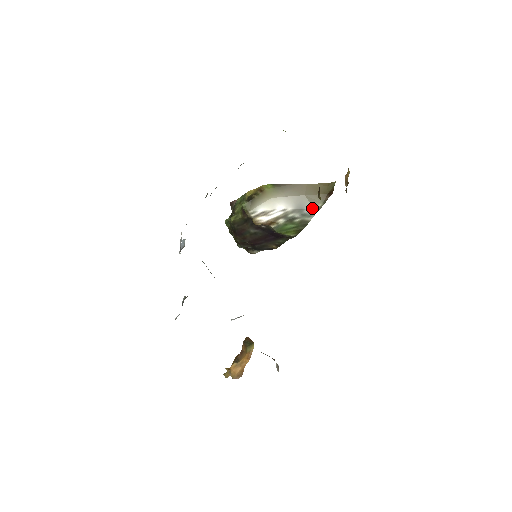
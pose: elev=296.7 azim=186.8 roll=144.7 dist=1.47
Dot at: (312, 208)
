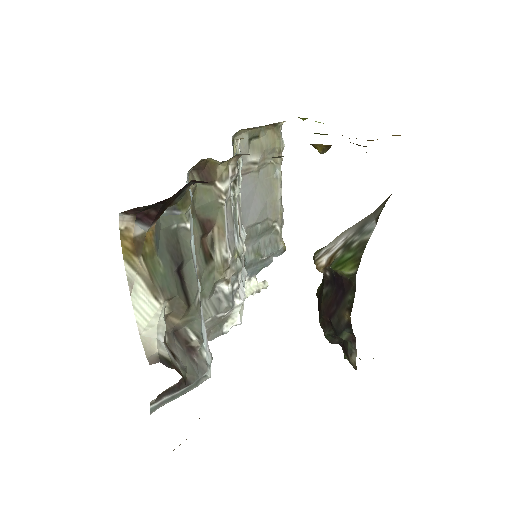
Dot at: (373, 220)
